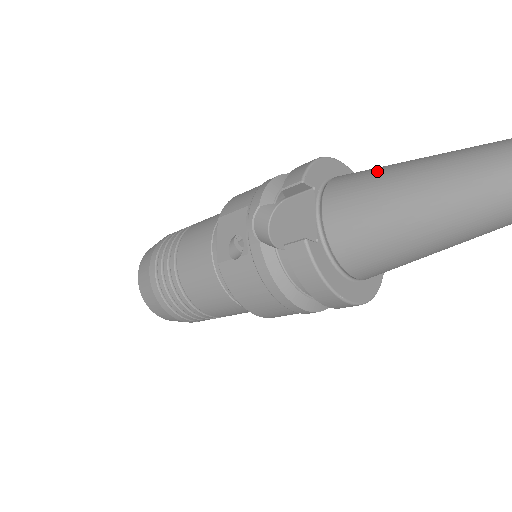
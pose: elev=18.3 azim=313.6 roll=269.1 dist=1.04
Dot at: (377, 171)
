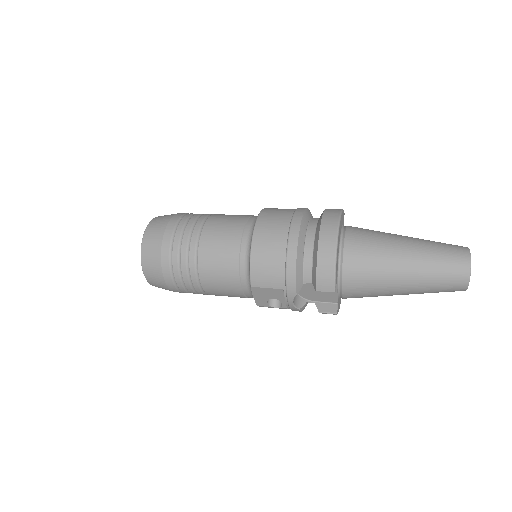
Dot at: (380, 272)
